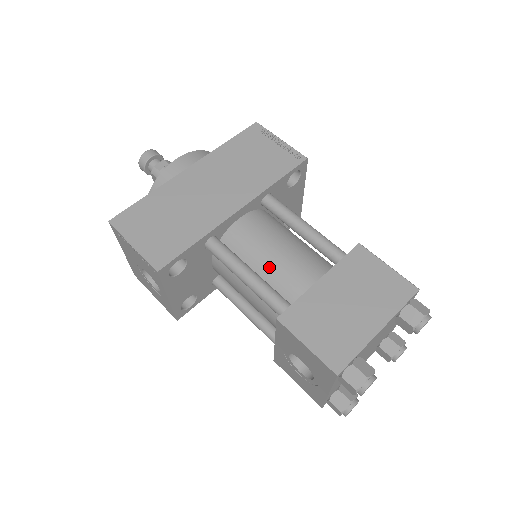
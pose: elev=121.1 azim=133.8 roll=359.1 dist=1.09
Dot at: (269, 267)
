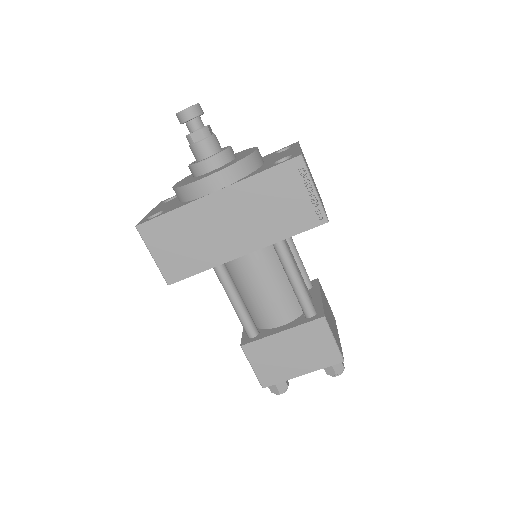
Dot at: (254, 298)
